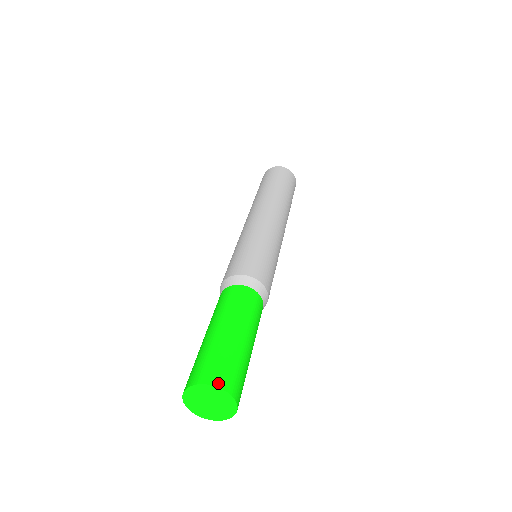
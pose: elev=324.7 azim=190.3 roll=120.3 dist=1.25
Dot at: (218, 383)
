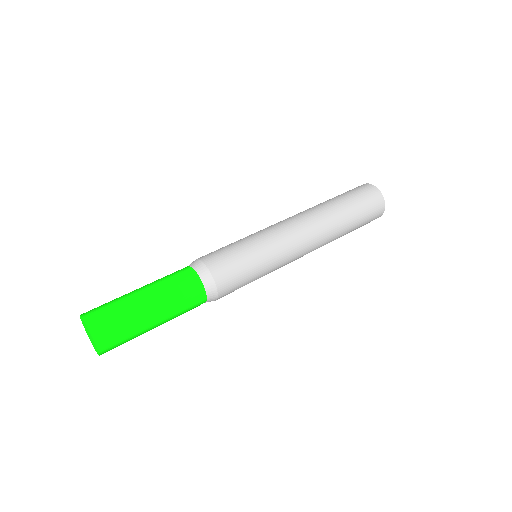
Dot at: (87, 319)
